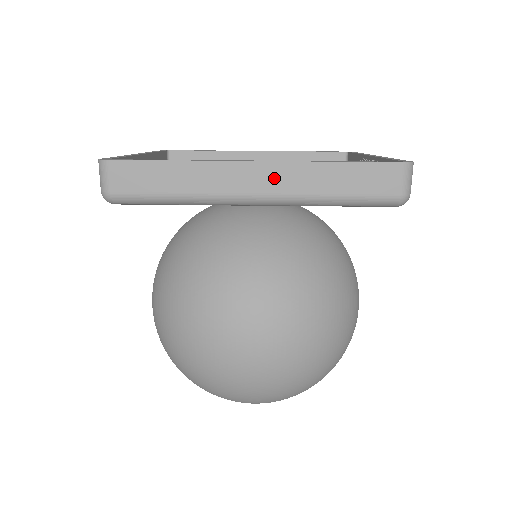
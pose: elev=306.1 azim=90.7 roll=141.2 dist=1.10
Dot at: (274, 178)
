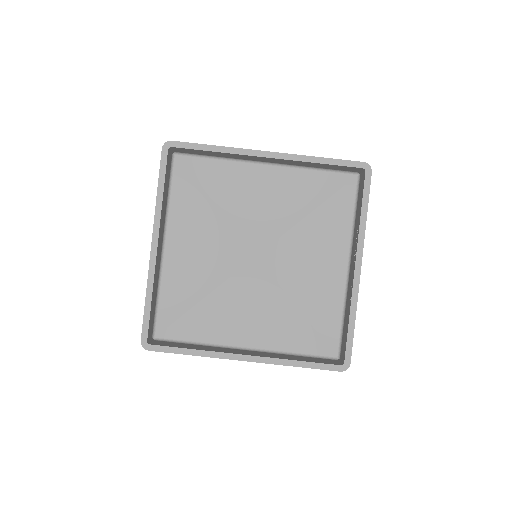
Dot at: occluded
